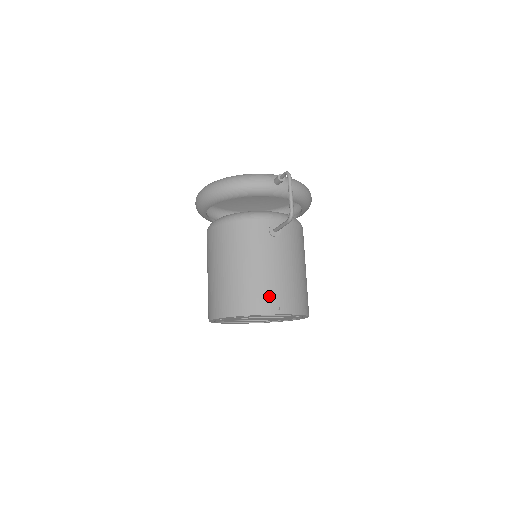
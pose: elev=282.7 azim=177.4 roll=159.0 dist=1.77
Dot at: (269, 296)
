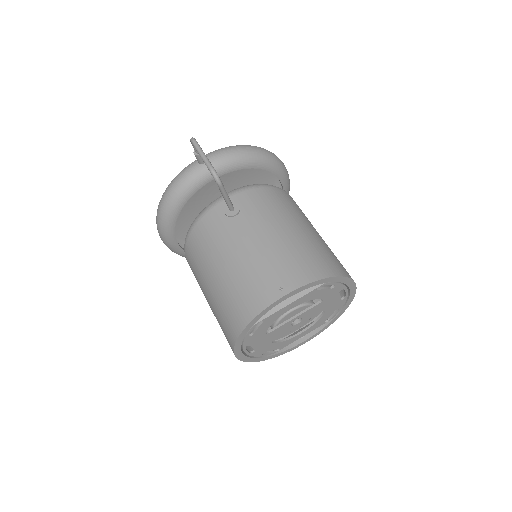
Dot at: (261, 282)
